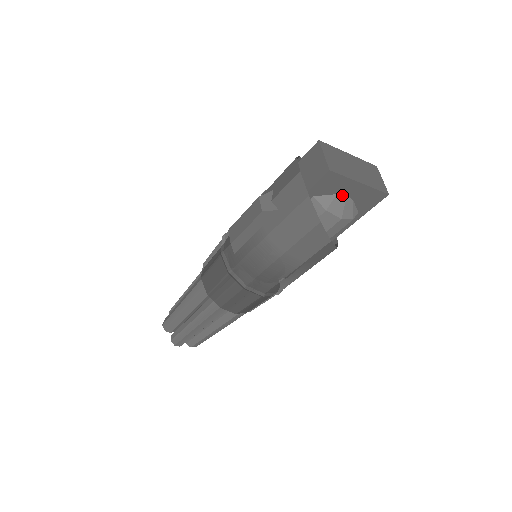
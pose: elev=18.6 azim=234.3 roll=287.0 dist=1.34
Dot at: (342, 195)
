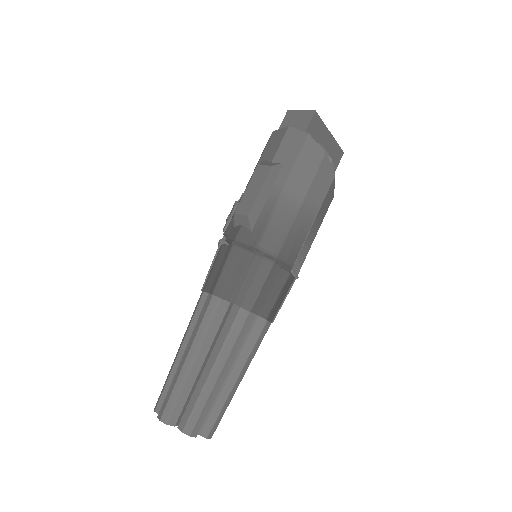
Dot at: (322, 145)
